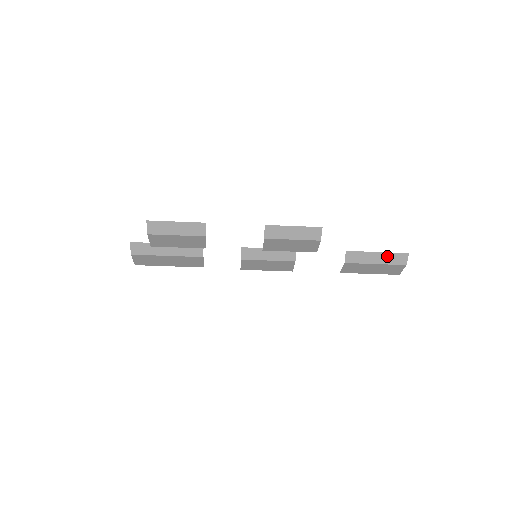
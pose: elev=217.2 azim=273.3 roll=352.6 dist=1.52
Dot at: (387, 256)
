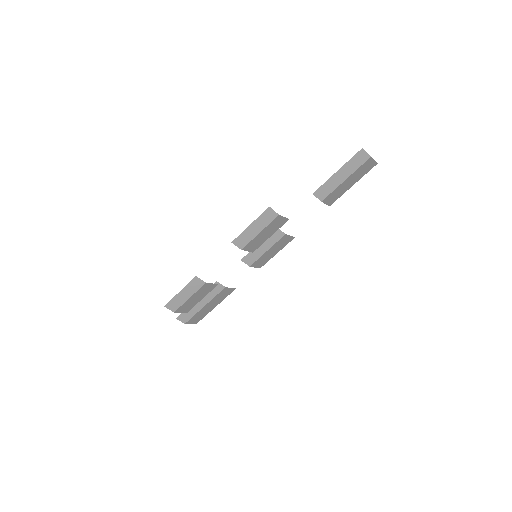
Dot at: (347, 167)
